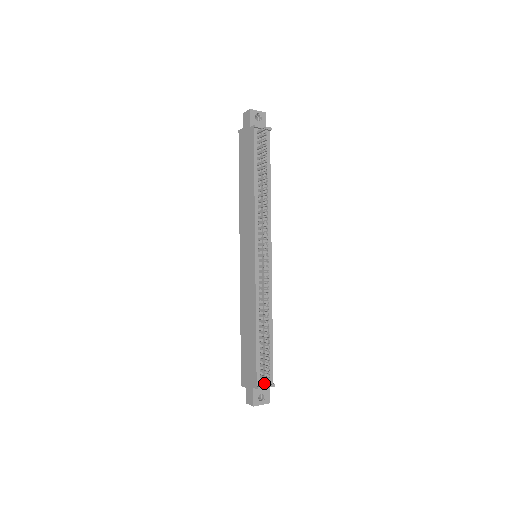
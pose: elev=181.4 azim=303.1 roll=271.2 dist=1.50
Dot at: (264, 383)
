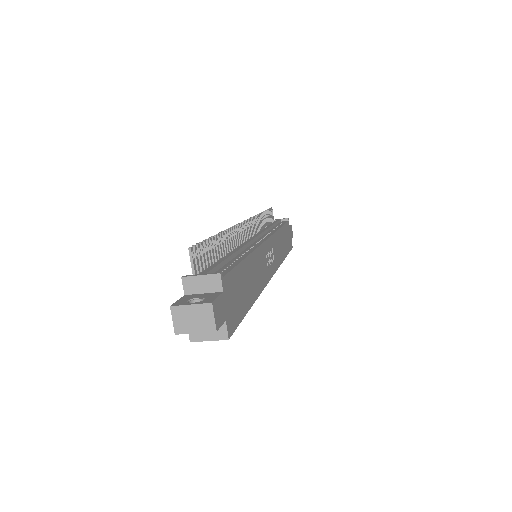
Dot at: (191, 263)
